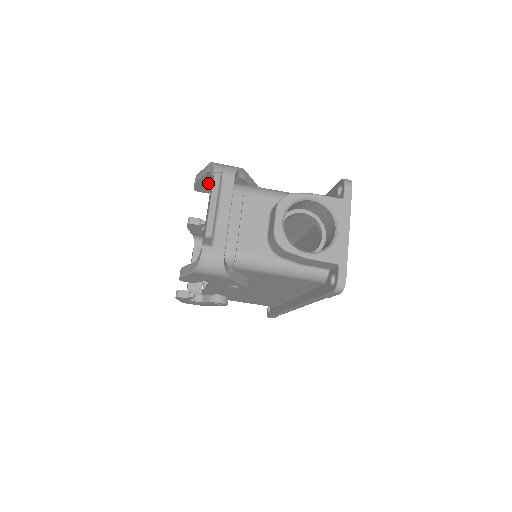
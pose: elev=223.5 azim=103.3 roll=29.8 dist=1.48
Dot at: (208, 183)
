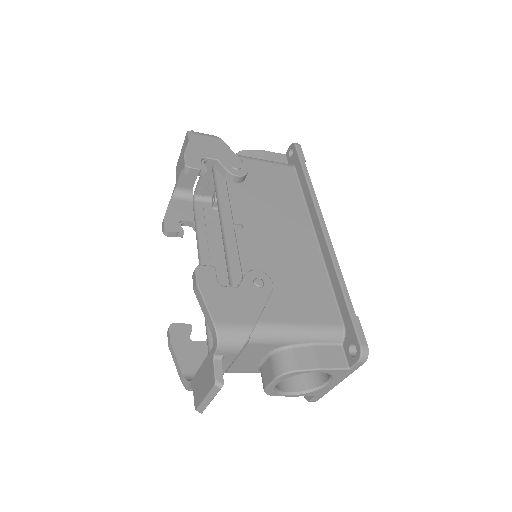
Dot at: occluded
